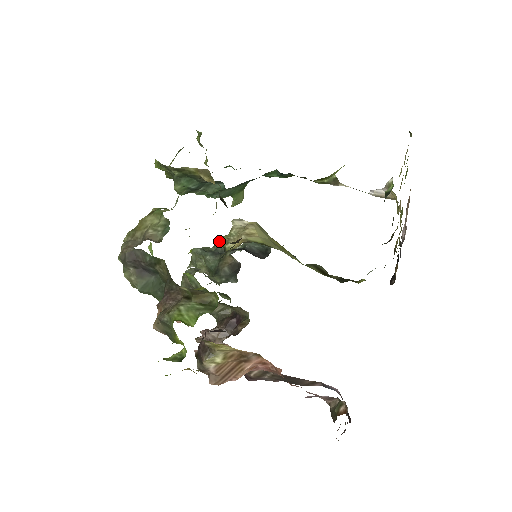
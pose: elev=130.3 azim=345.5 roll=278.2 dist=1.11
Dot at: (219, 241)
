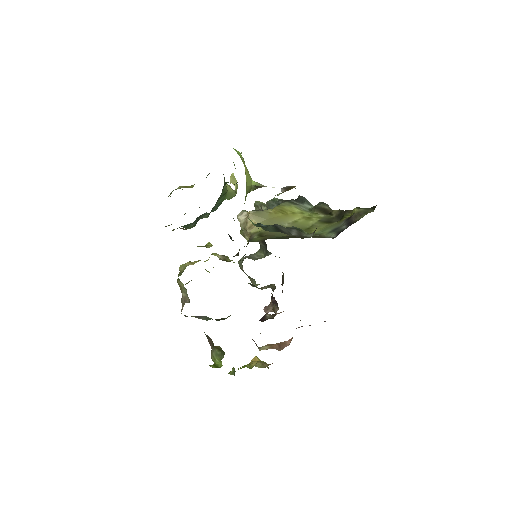
Dot at: occluded
